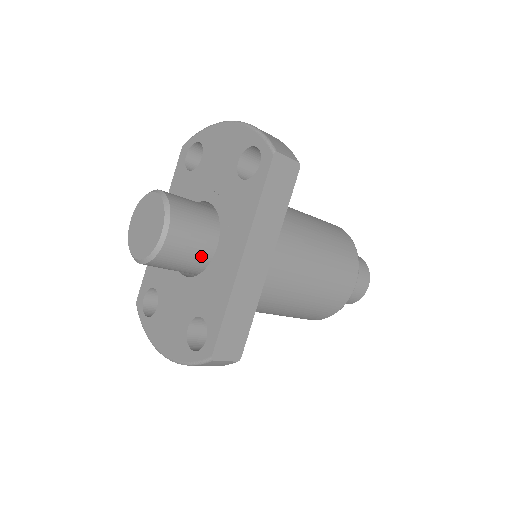
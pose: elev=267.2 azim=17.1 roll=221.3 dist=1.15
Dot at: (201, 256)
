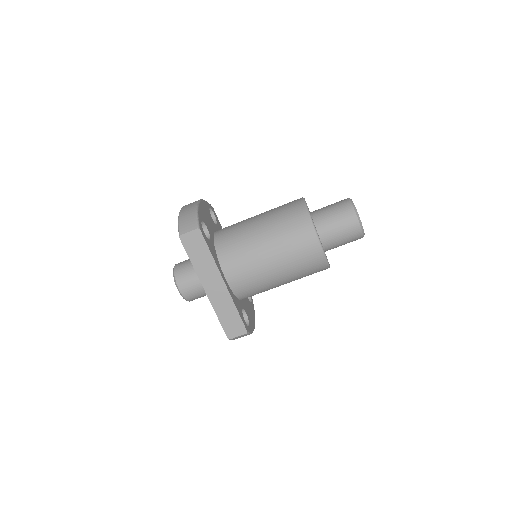
Dot at: occluded
